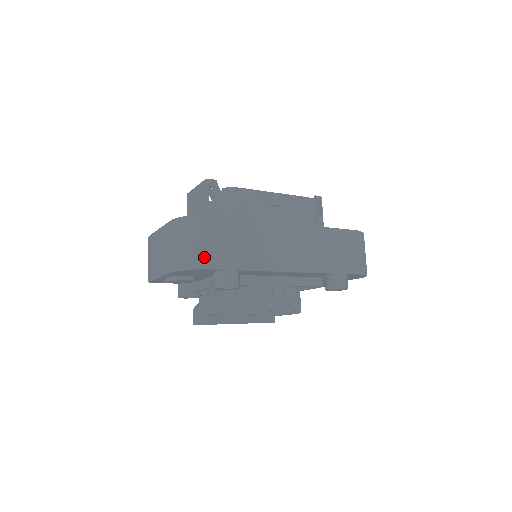
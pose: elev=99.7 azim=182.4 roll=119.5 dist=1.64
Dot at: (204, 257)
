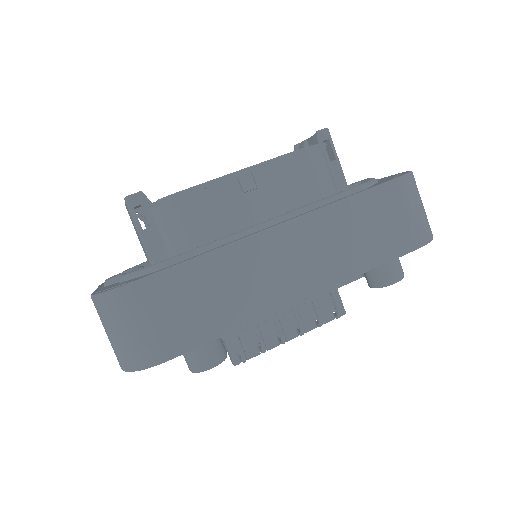
Dot at: (150, 348)
